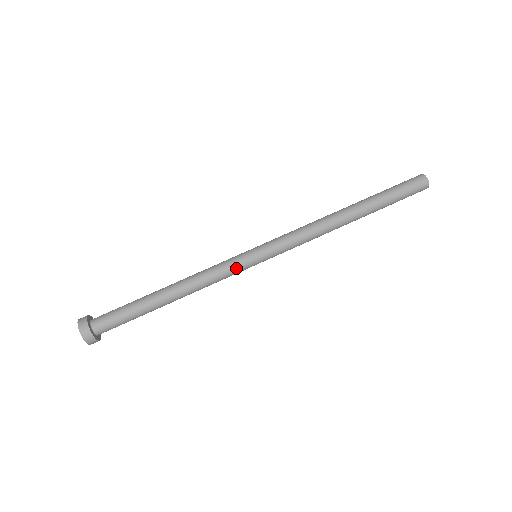
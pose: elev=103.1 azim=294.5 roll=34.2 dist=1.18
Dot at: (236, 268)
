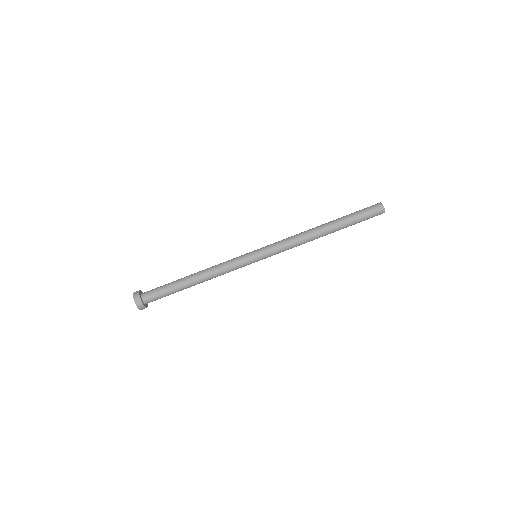
Dot at: (240, 262)
